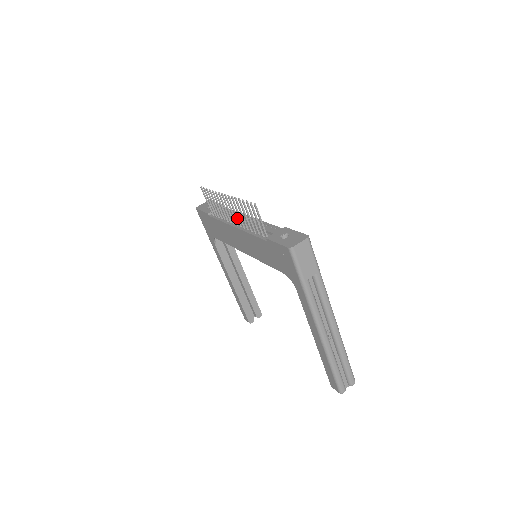
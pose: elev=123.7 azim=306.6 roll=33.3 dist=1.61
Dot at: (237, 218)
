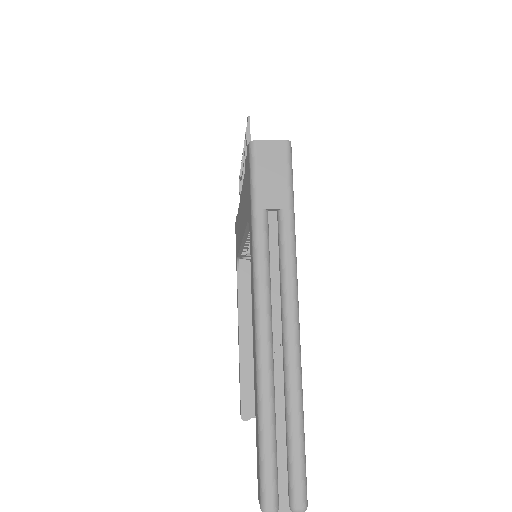
Dot at: occluded
